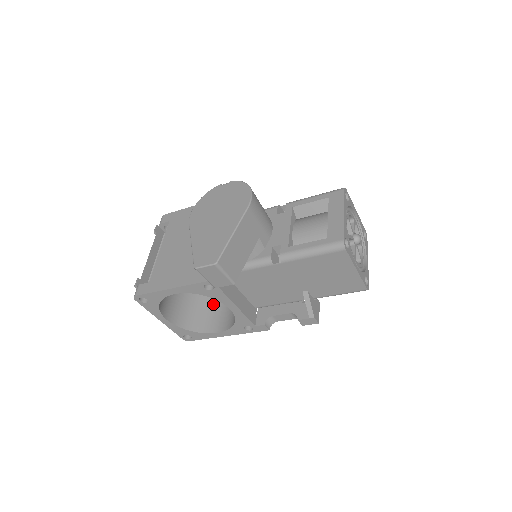
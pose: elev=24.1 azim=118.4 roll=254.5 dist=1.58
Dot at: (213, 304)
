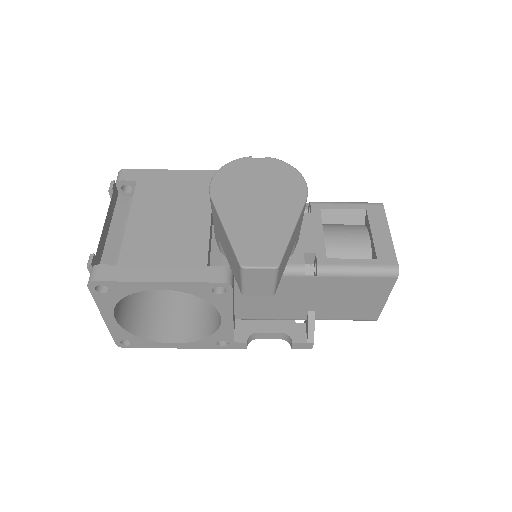
Dot at: (165, 303)
